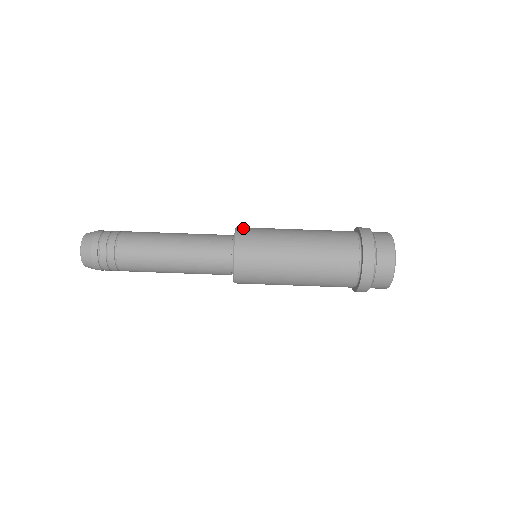
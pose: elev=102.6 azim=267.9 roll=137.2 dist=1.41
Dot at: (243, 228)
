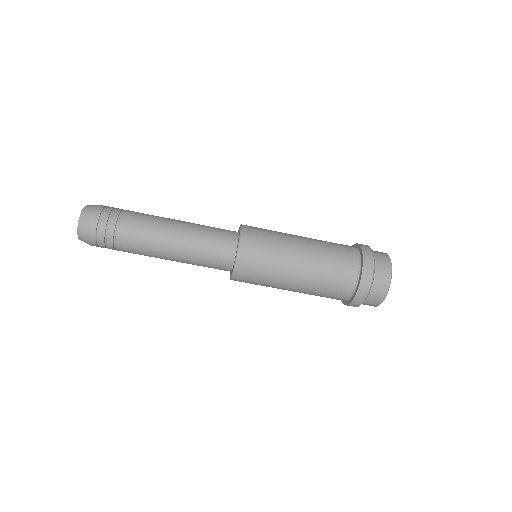
Dot at: (243, 264)
